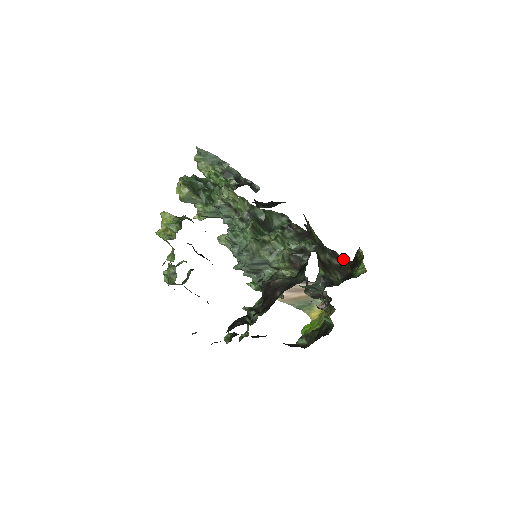
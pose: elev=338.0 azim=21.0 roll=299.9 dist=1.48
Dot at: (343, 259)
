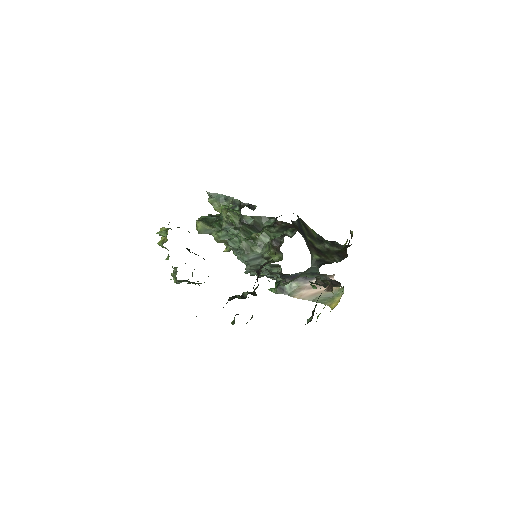
Dot at: occluded
